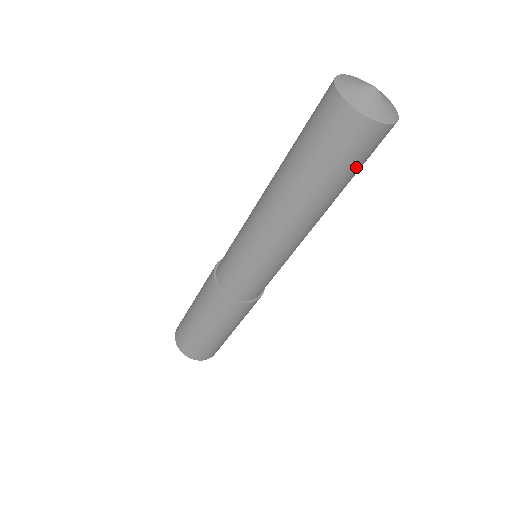
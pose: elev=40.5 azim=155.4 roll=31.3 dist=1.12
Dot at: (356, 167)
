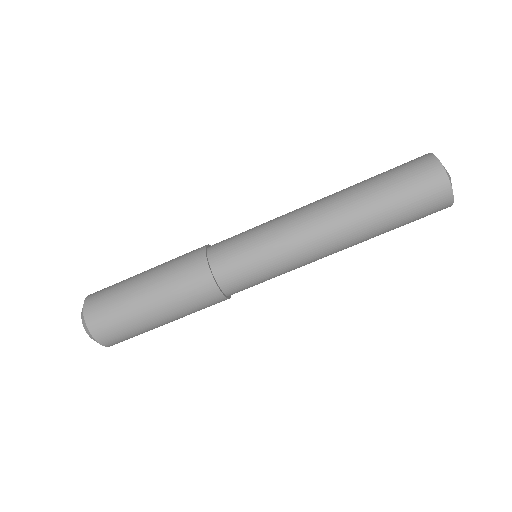
Dot at: (410, 218)
